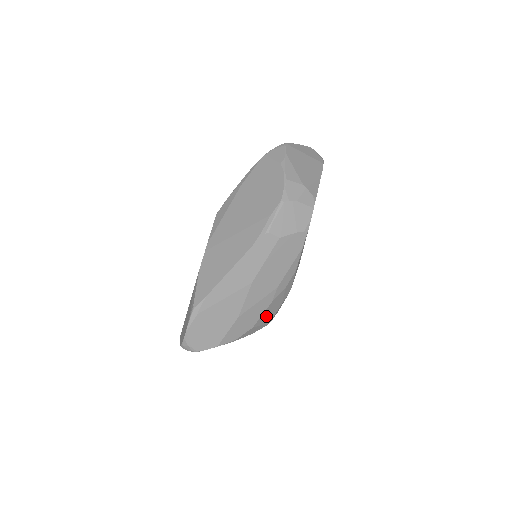
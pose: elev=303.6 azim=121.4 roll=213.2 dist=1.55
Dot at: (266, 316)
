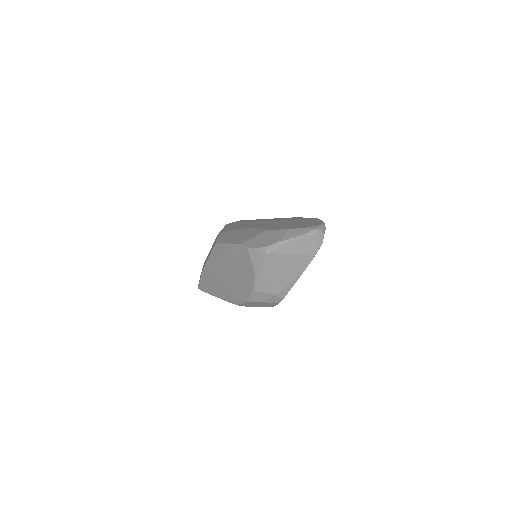
Dot at: occluded
